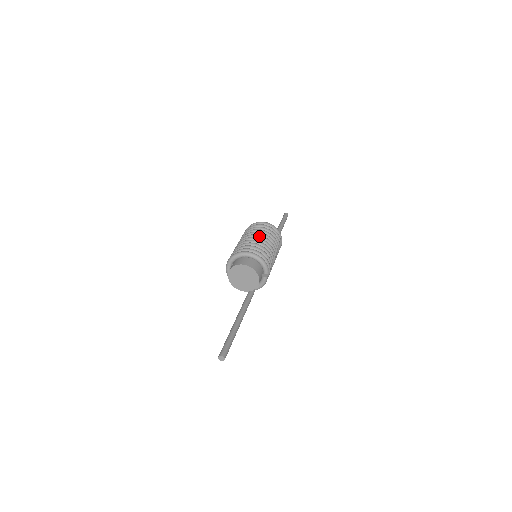
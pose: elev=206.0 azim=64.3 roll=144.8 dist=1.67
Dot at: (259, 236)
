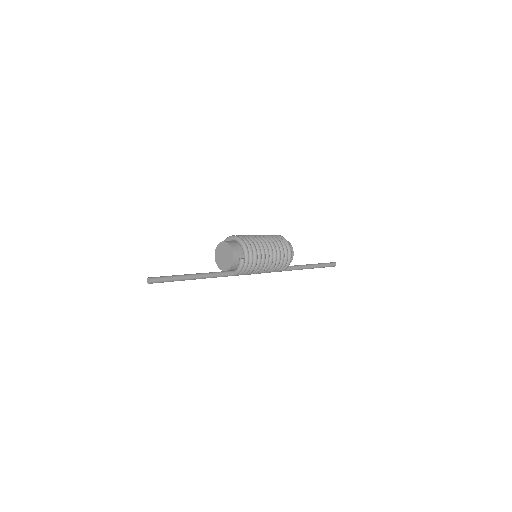
Dot at: (261, 236)
